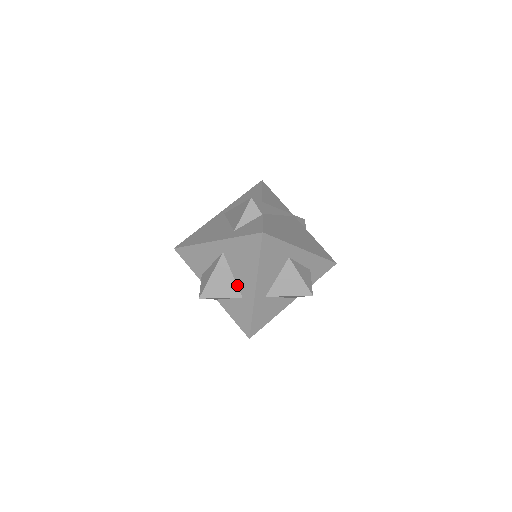
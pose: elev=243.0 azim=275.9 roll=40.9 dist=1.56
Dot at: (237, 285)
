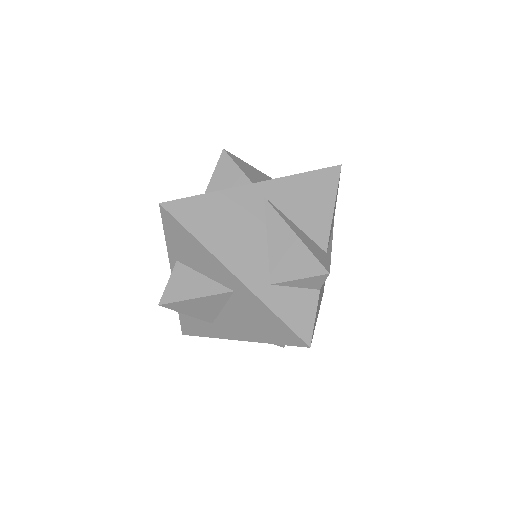
Dot at: (218, 315)
